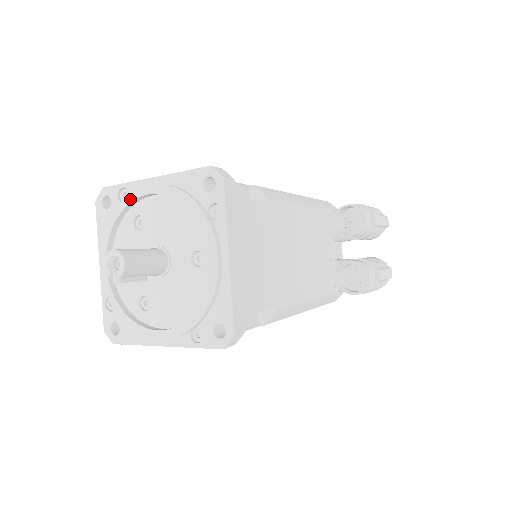
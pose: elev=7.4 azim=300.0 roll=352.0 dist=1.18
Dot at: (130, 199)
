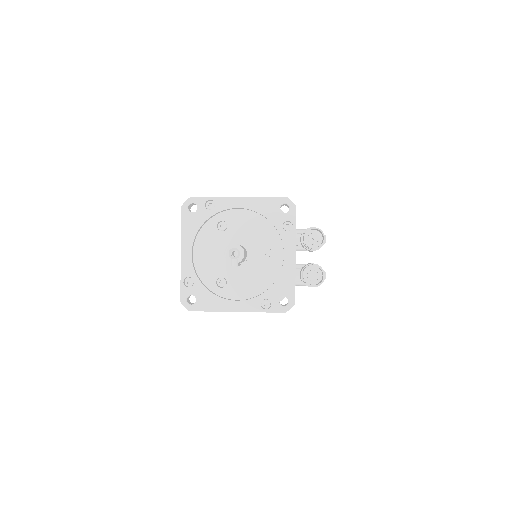
Dot at: (220, 209)
